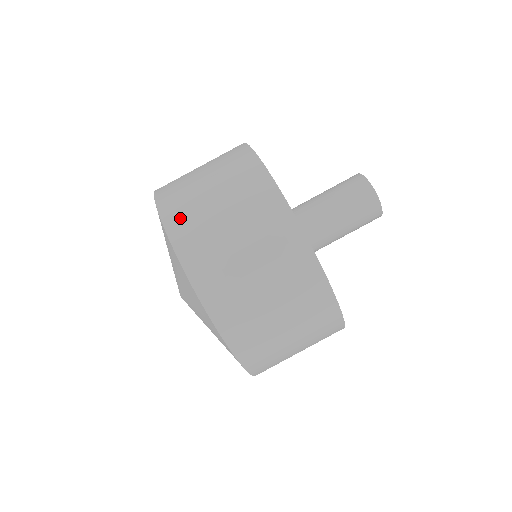
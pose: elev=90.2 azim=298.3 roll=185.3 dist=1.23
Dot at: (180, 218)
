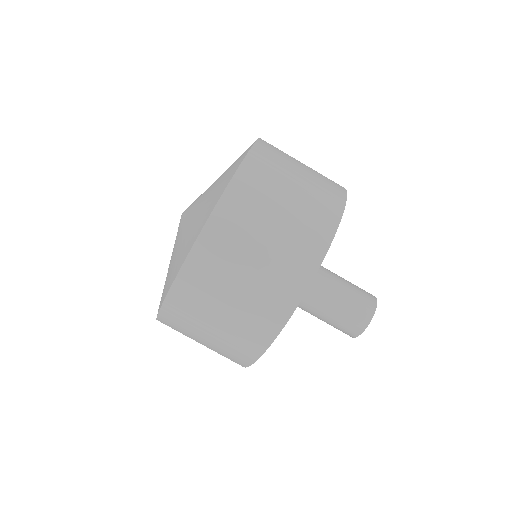
Dot at: (269, 153)
